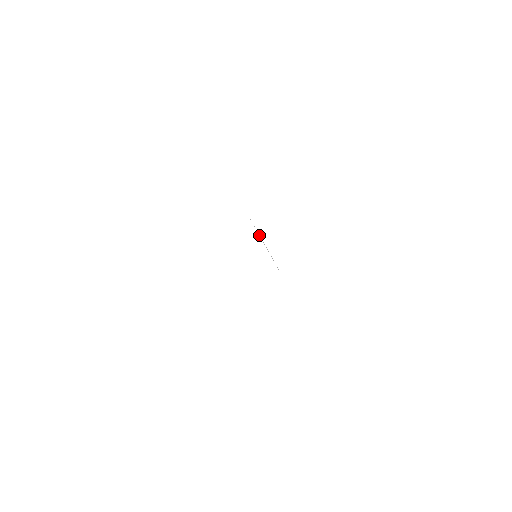
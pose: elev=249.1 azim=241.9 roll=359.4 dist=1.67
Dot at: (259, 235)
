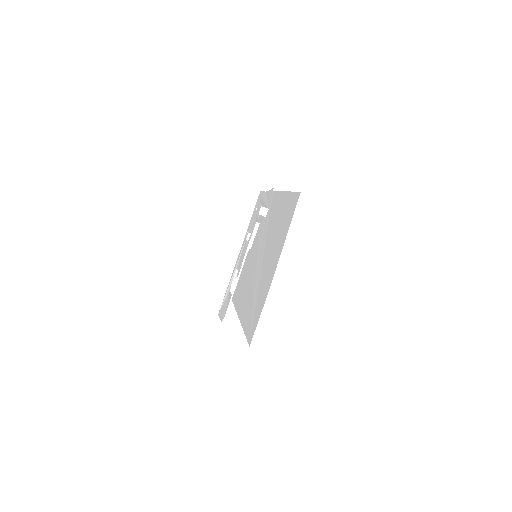
Dot at: (236, 265)
